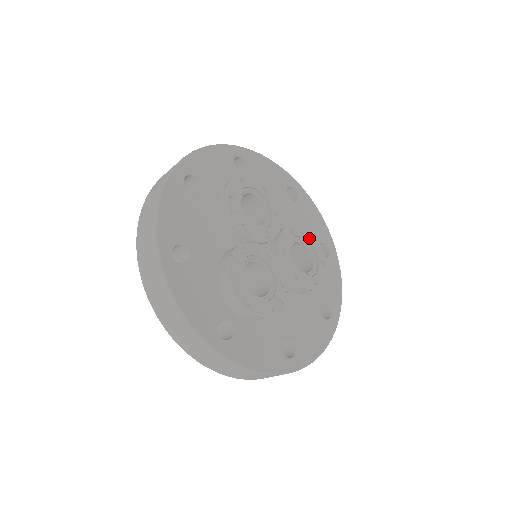
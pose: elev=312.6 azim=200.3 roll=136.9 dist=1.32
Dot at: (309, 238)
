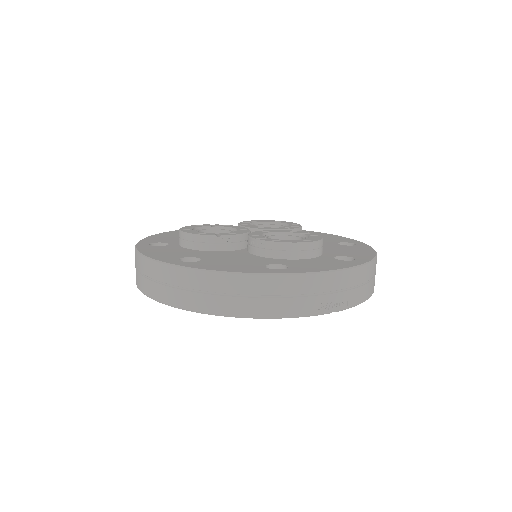
Dot at: occluded
